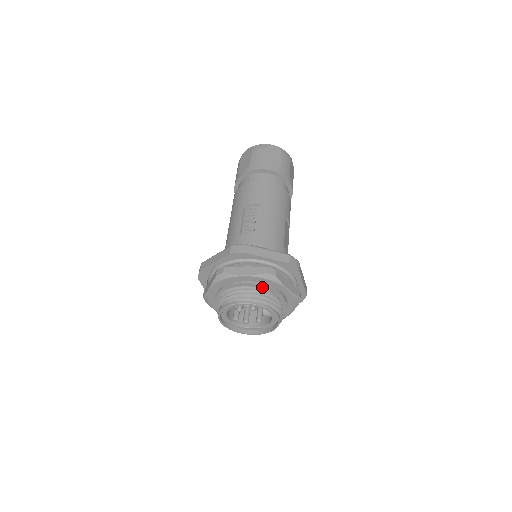
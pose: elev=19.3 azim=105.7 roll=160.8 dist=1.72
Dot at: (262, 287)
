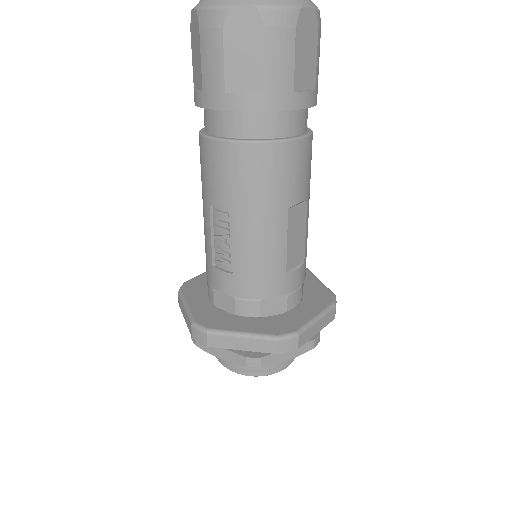
Dot at: occluded
